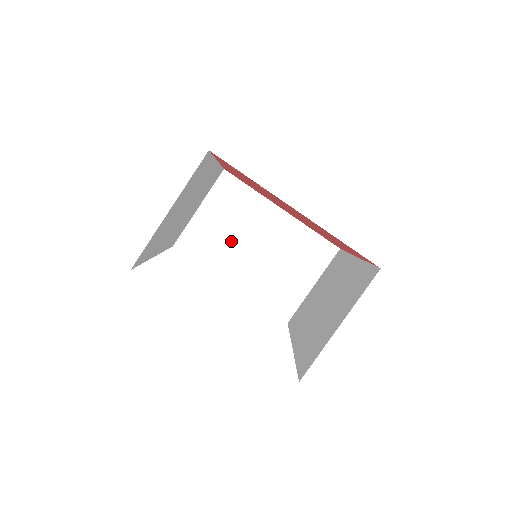
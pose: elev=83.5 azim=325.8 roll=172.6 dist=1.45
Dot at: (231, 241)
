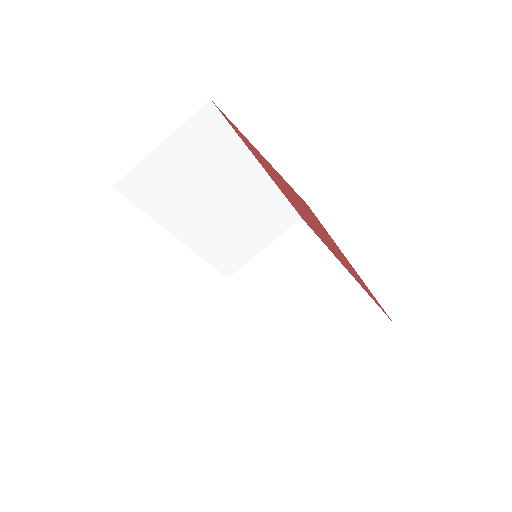
Dot at: (279, 285)
